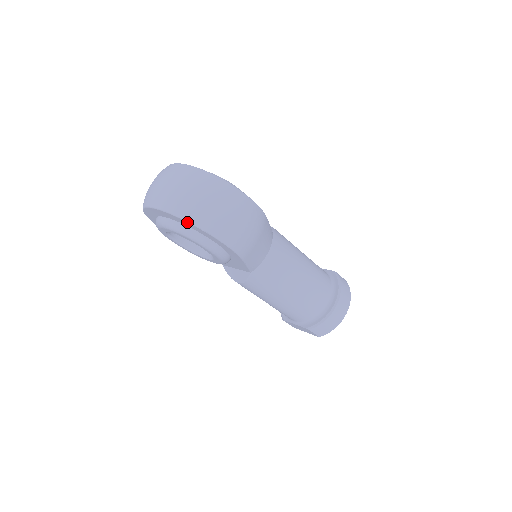
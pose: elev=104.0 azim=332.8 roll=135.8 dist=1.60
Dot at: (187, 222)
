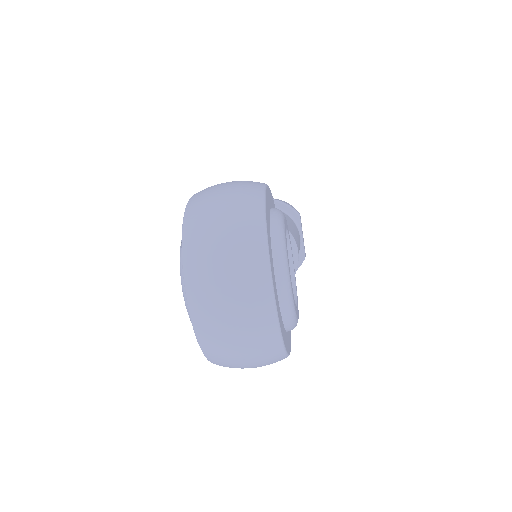
Dot at: (206, 355)
